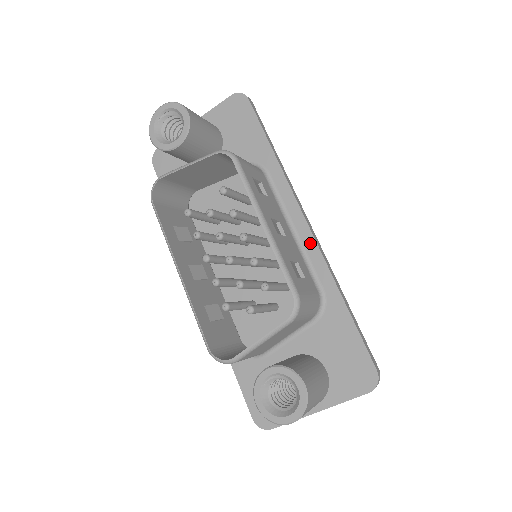
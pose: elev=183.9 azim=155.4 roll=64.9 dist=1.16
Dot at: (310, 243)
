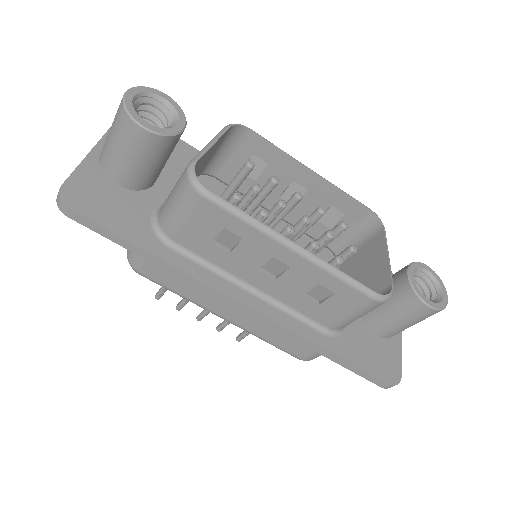
Dot at: occluded
